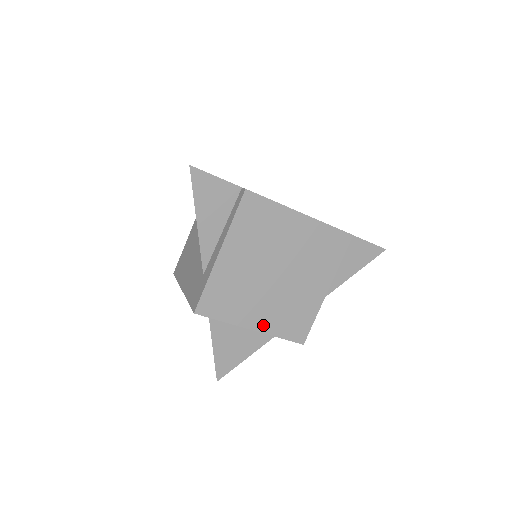
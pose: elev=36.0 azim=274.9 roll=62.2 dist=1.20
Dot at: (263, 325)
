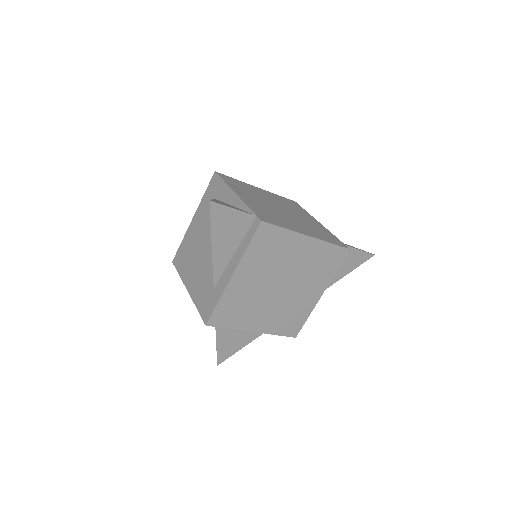
Dot at: (264, 327)
